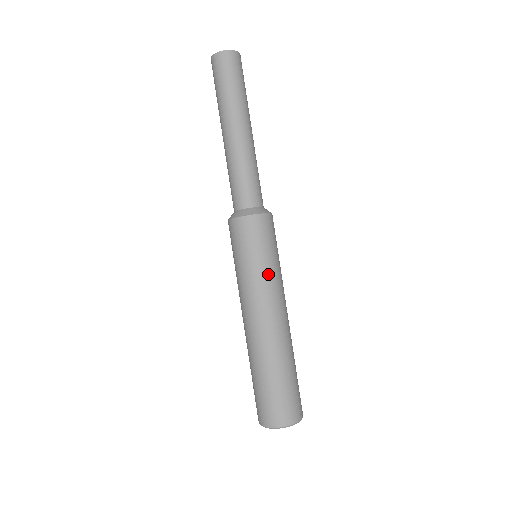
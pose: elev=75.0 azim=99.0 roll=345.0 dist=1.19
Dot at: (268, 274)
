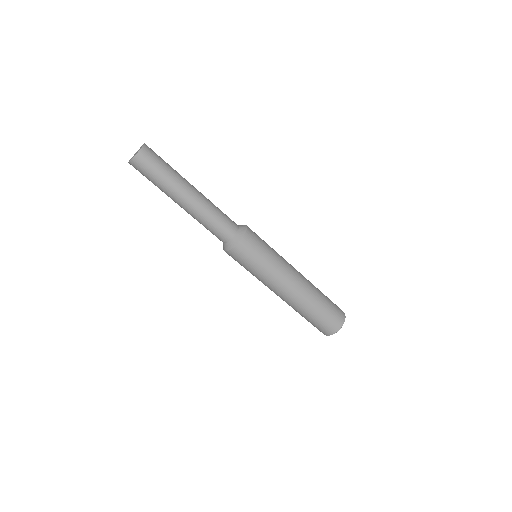
Dot at: (276, 261)
